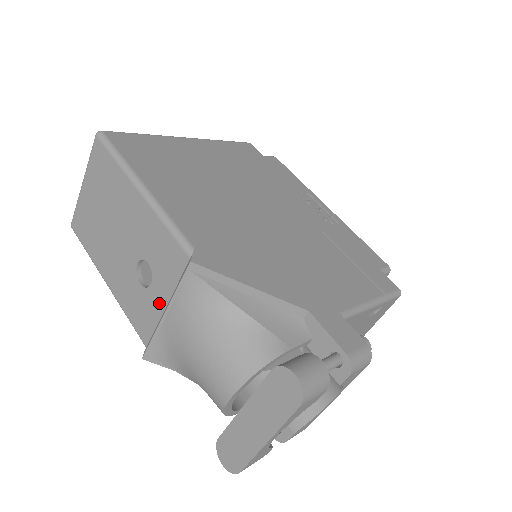
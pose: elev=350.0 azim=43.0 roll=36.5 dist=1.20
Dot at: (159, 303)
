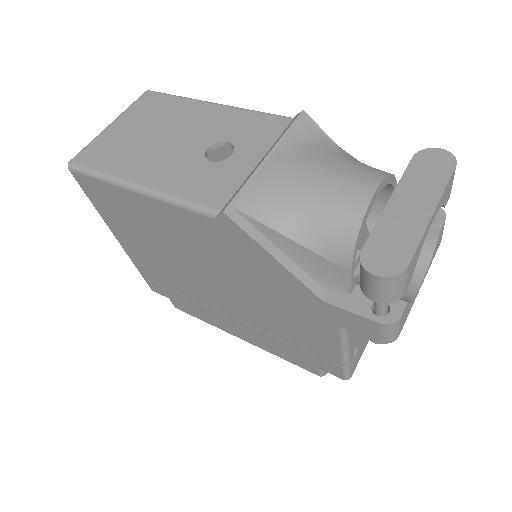
Dot at: (247, 163)
